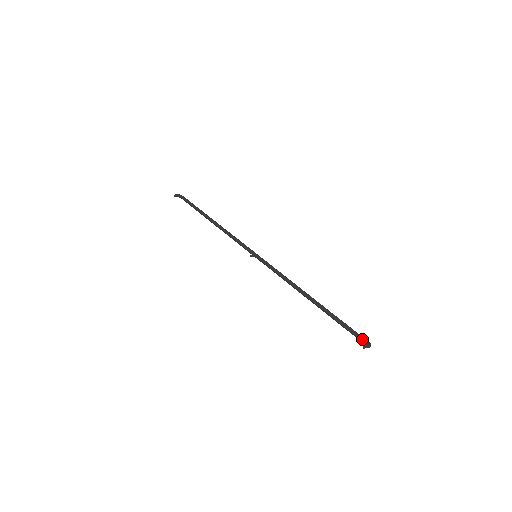
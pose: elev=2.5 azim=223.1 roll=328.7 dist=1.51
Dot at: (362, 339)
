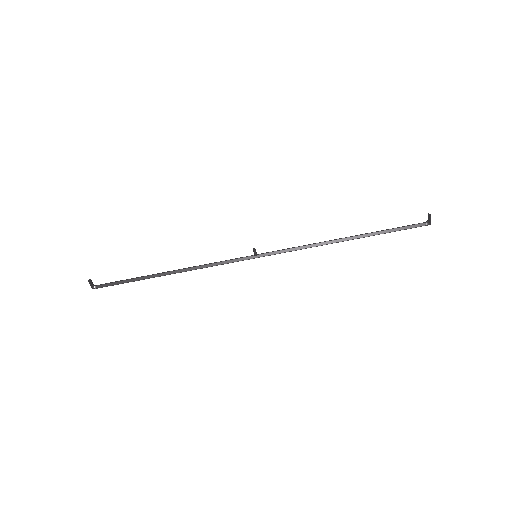
Dot at: (420, 223)
